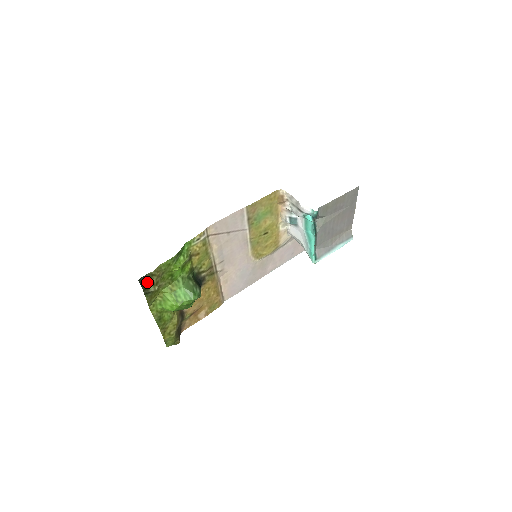
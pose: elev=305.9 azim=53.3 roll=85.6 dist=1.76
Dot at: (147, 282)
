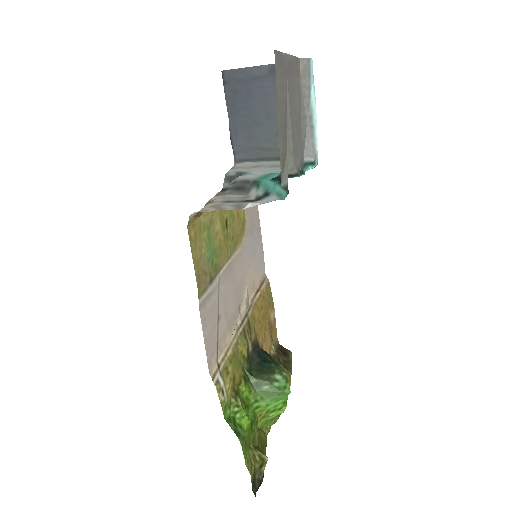
Dot at: (257, 477)
